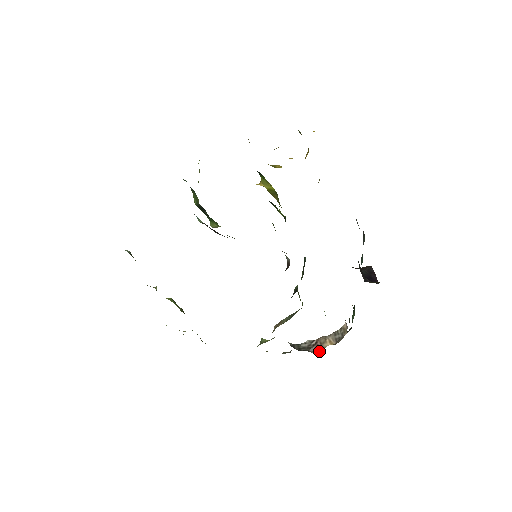
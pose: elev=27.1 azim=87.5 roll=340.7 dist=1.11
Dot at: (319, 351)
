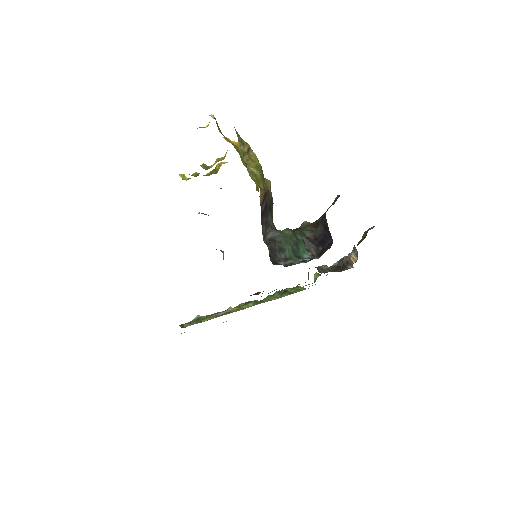
Dot at: occluded
